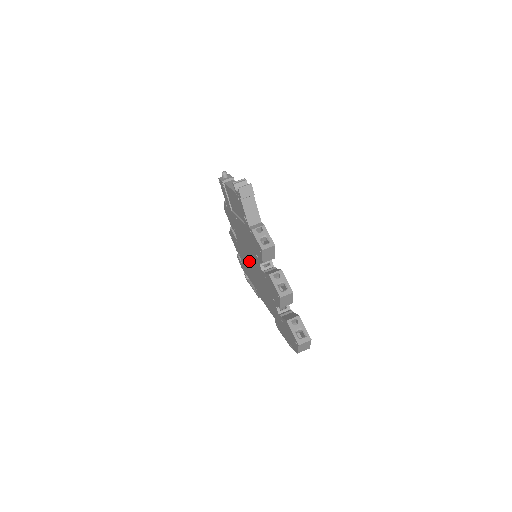
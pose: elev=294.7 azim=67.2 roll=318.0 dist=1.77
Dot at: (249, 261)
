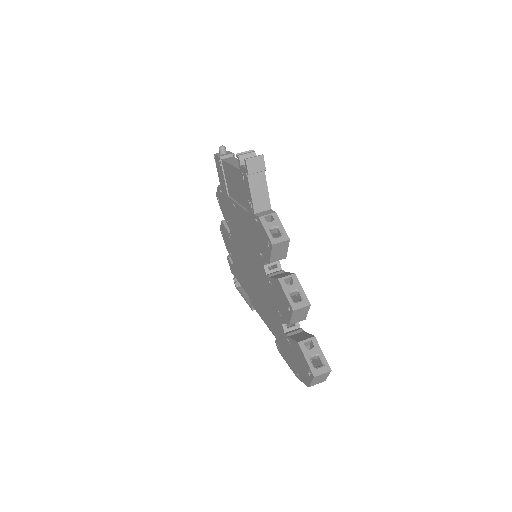
Dot at: (246, 262)
